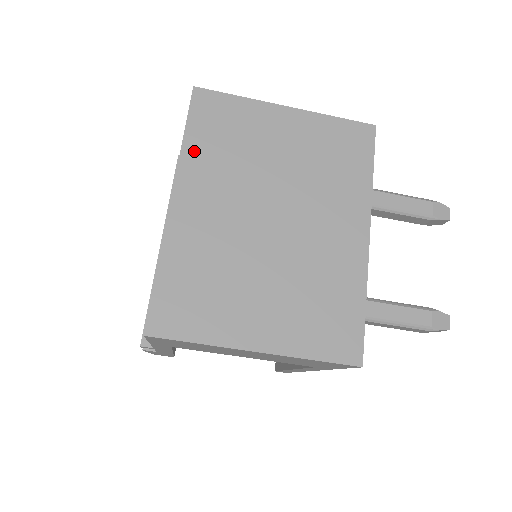
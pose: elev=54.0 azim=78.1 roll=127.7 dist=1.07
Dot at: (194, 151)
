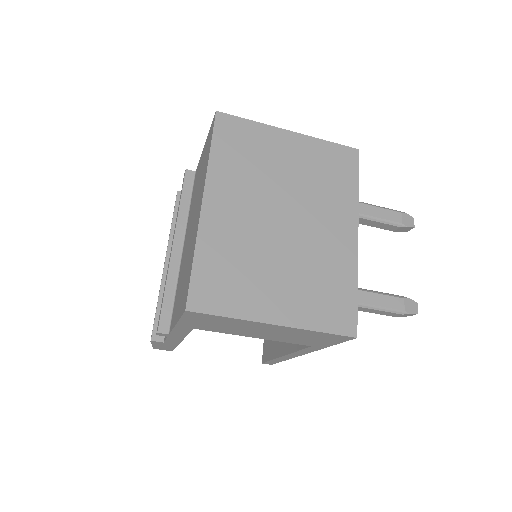
Dot at: (219, 163)
